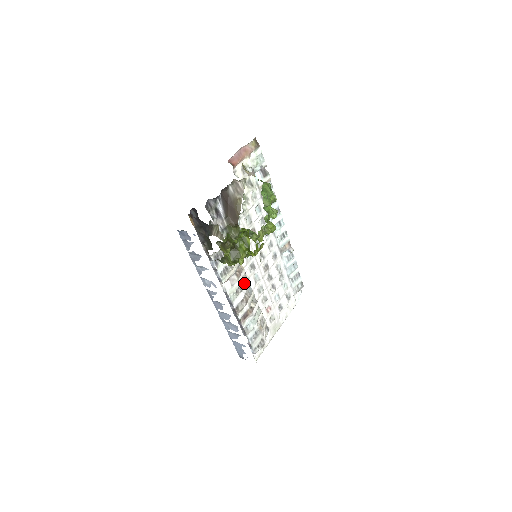
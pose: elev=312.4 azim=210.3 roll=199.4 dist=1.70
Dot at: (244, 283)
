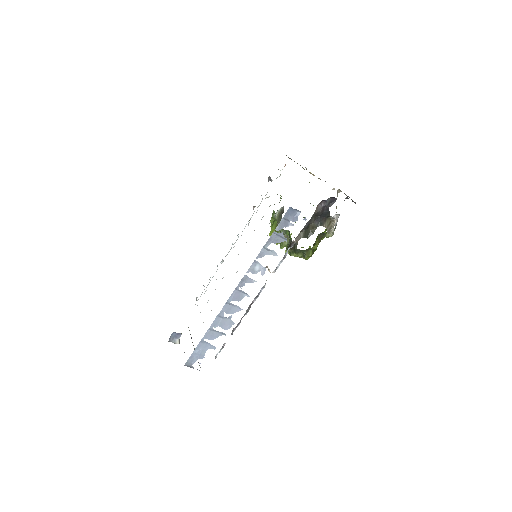
Dot at: occluded
